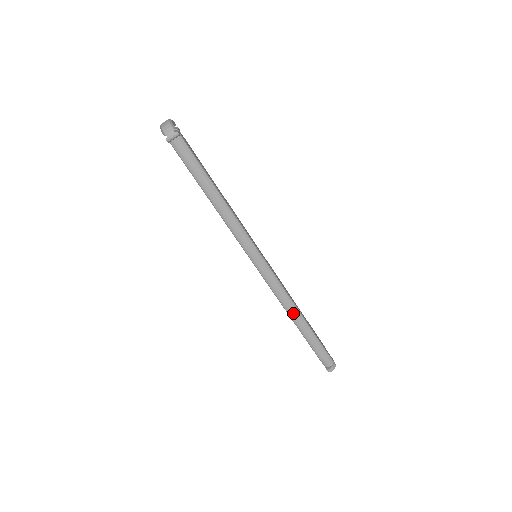
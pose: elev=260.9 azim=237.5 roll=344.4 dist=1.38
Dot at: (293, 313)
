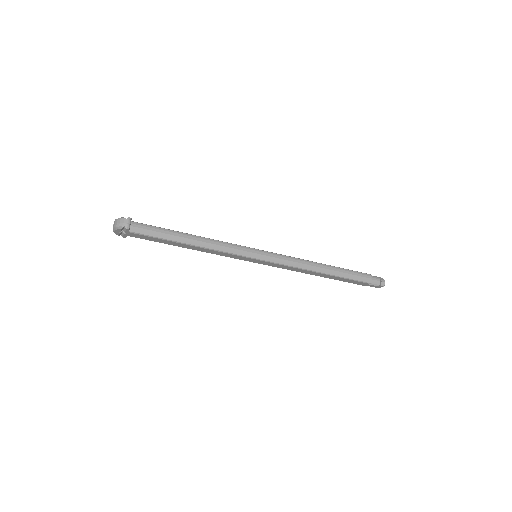
Dot at: (318, 268)
